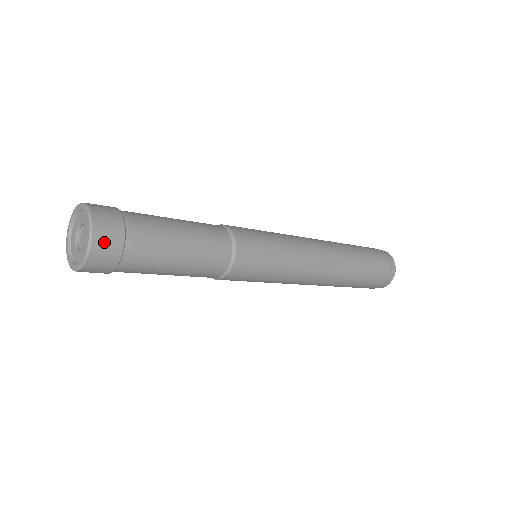
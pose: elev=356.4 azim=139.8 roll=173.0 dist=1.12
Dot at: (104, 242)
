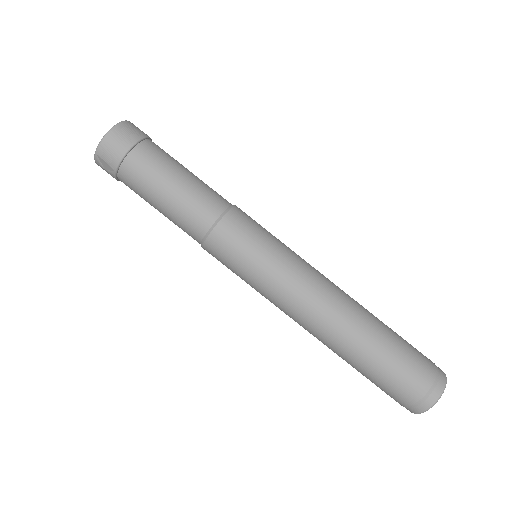
Dot at: (131, 128)
